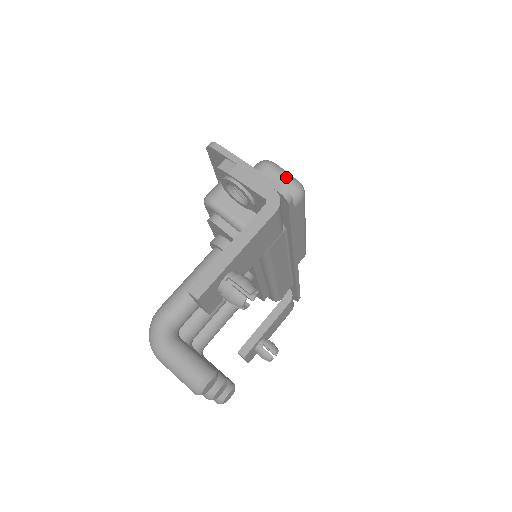
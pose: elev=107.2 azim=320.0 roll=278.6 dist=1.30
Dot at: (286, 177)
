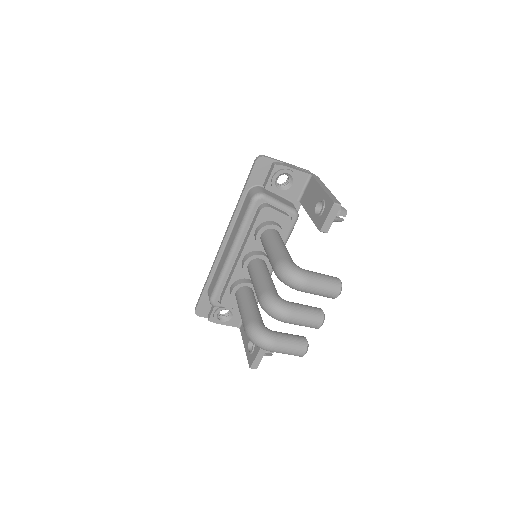
Dot at: occluded
